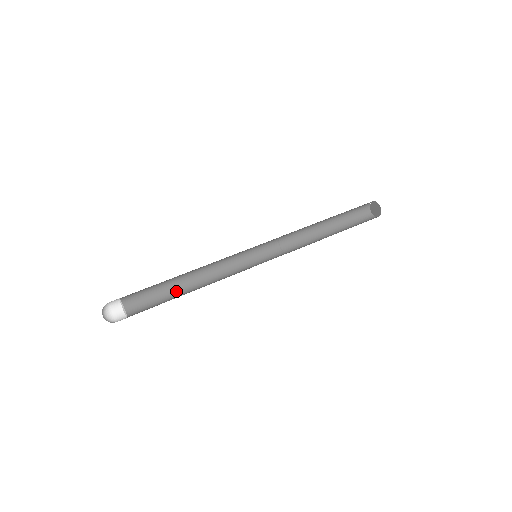
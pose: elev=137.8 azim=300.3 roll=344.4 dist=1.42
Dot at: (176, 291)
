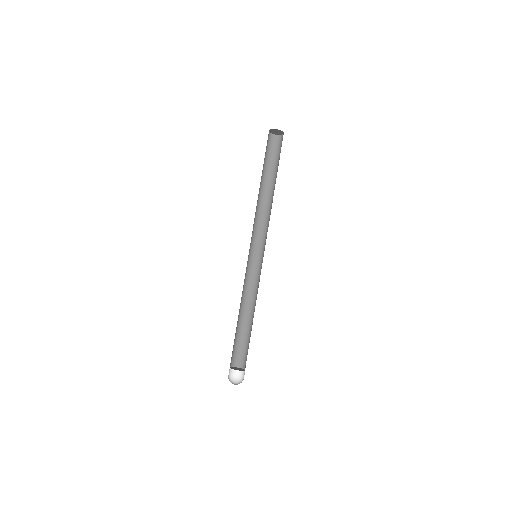
Dot at: (247, 326)
